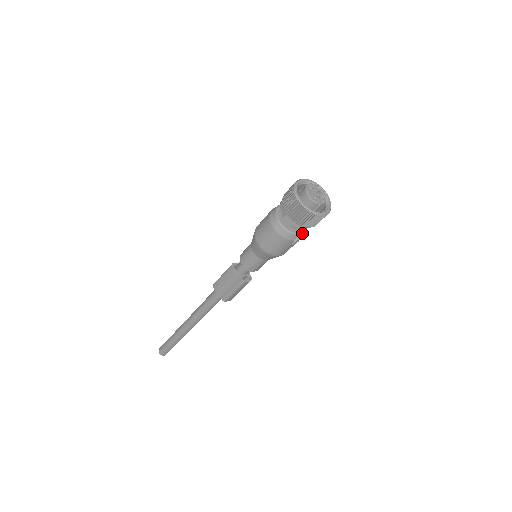
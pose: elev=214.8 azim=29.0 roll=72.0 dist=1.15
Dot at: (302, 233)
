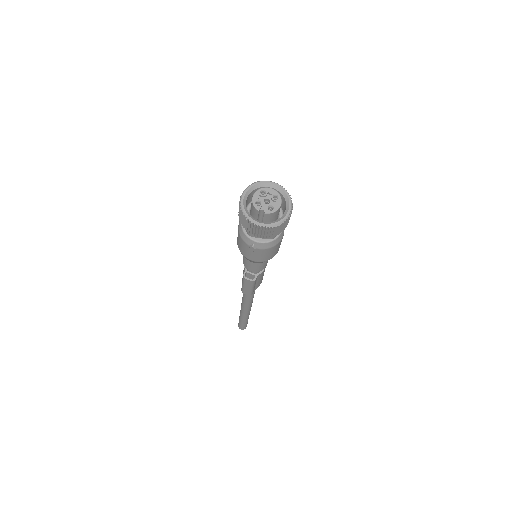
Dot at: (259, 242)
